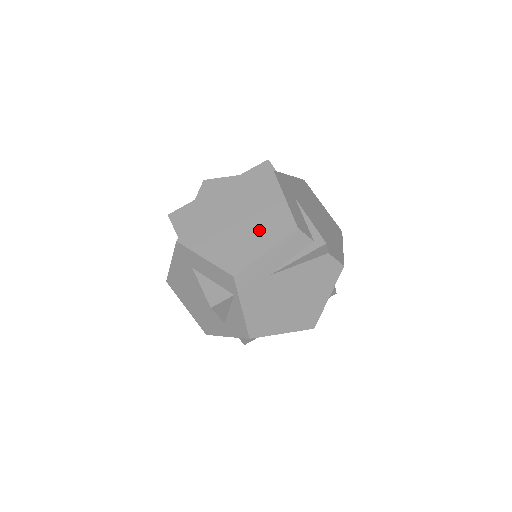
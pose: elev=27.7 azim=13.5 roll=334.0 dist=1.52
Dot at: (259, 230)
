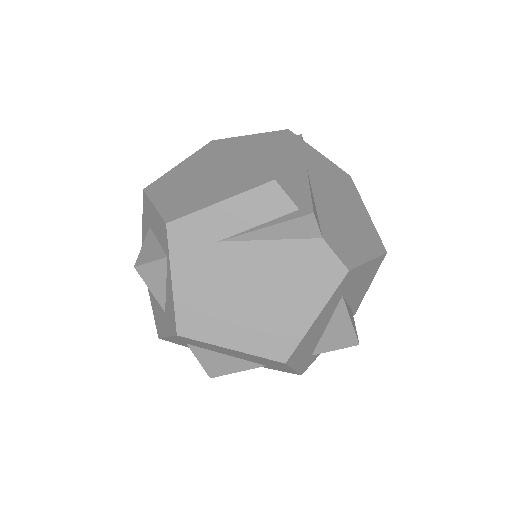
Dot at: (229, 181)
